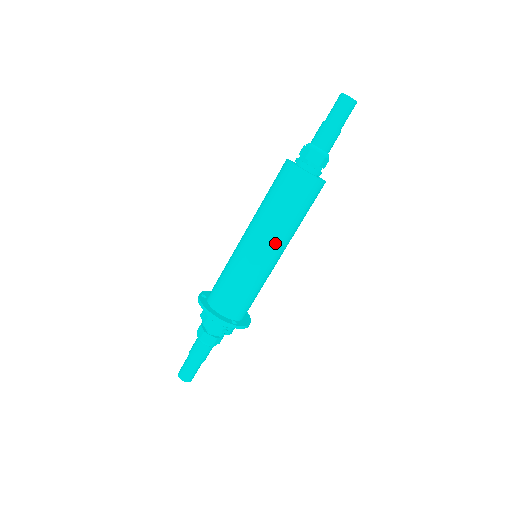
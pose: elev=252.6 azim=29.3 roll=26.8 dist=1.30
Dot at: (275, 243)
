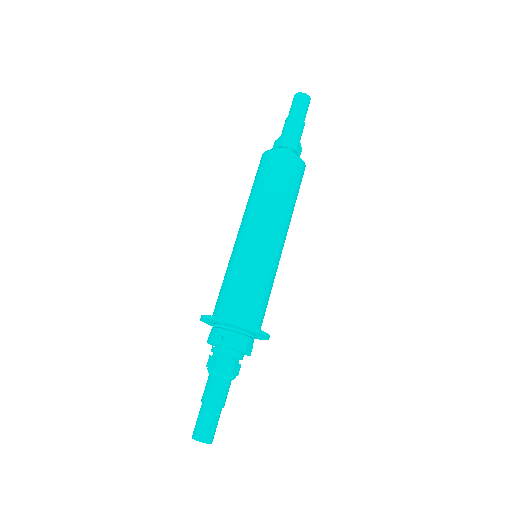
Dot at: (252, 220)
